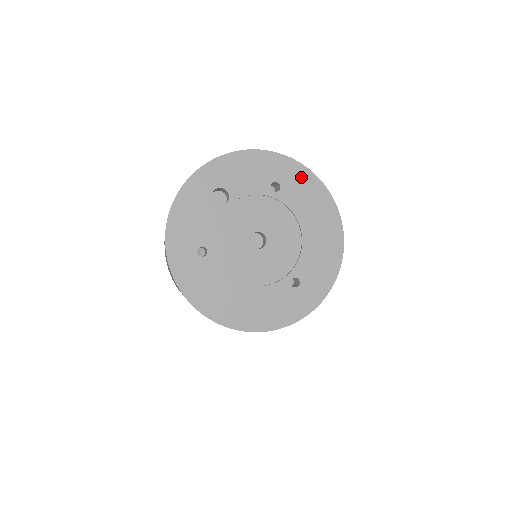
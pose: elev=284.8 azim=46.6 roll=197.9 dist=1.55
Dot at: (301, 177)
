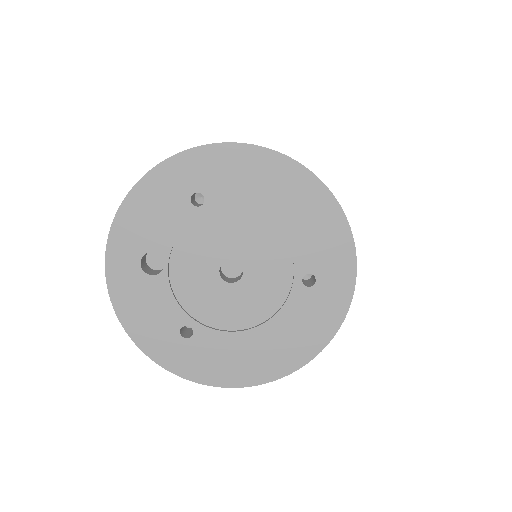
Dot at: (215, 161)
